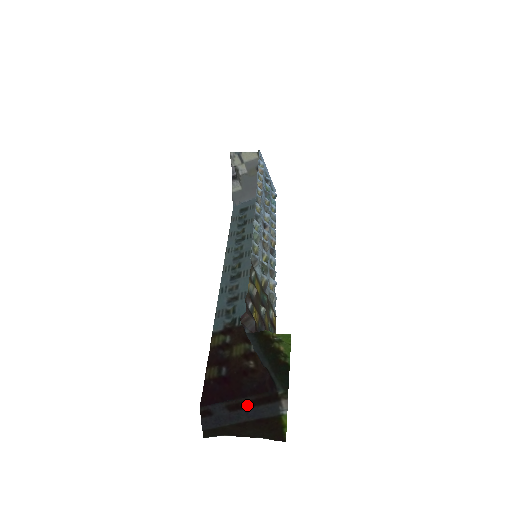
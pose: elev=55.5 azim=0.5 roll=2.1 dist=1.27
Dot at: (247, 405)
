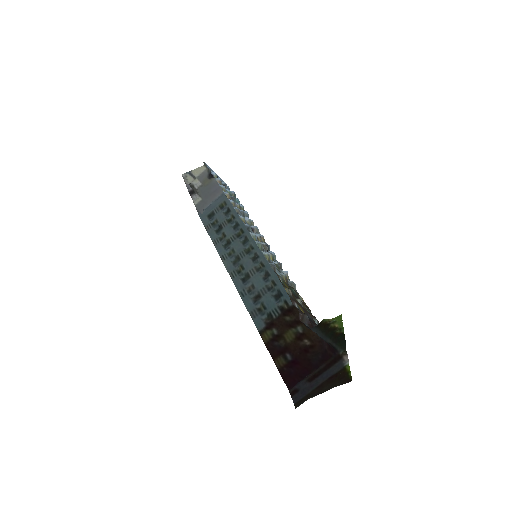
Dot at: (321, 372)
